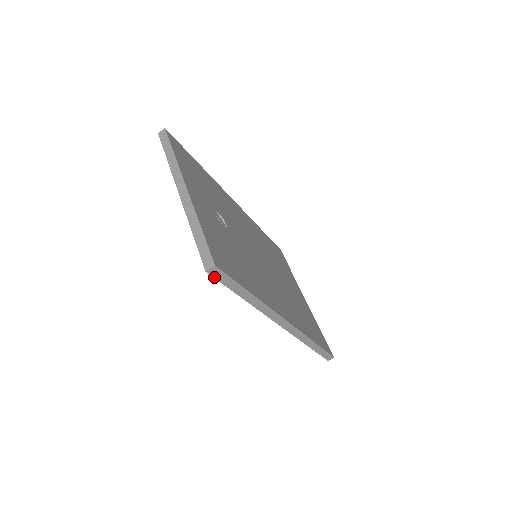
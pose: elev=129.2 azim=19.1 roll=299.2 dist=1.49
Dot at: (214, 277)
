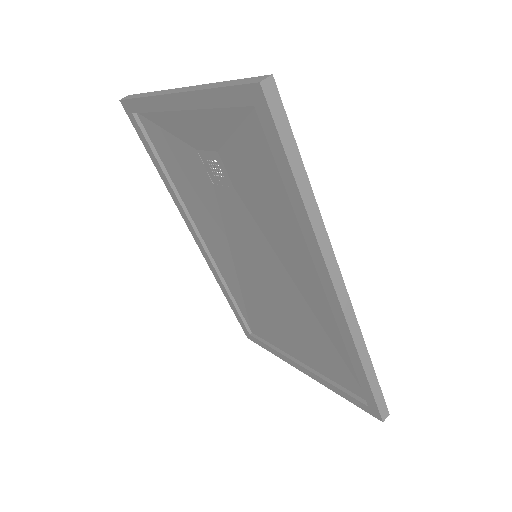
Dot at: (268, 105)
